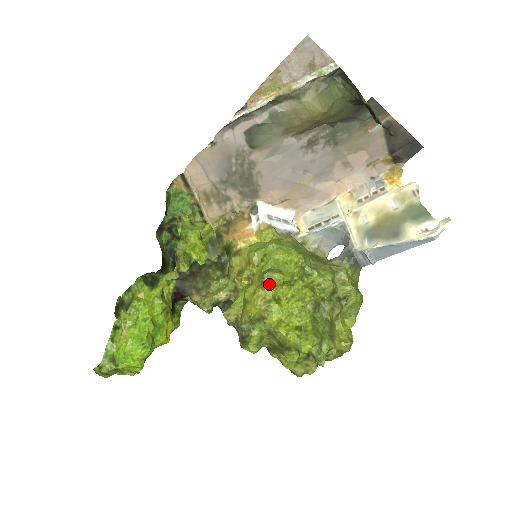
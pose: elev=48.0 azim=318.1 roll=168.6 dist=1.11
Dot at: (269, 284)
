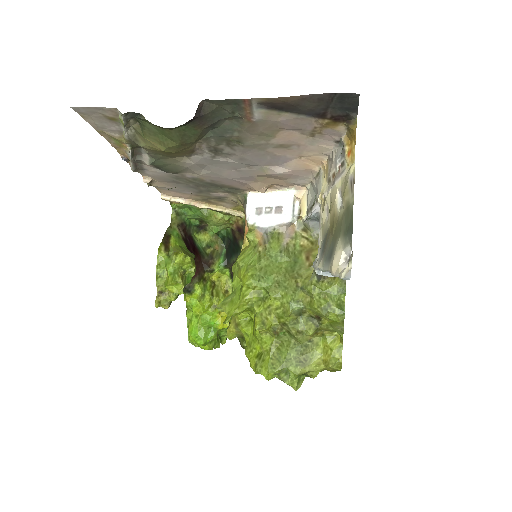
Dot at: occluded
